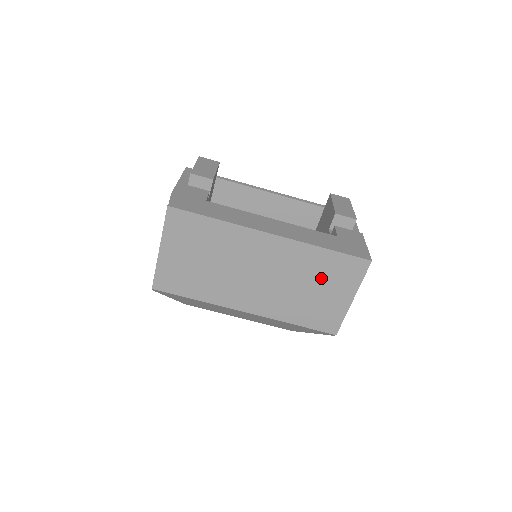
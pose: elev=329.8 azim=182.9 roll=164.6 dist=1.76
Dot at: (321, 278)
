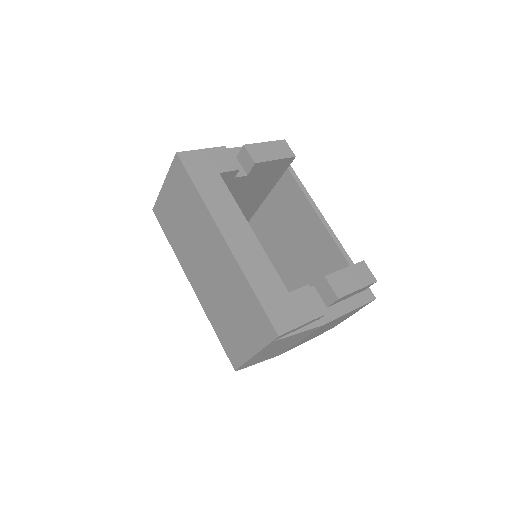
Dot at: (241, 311)
